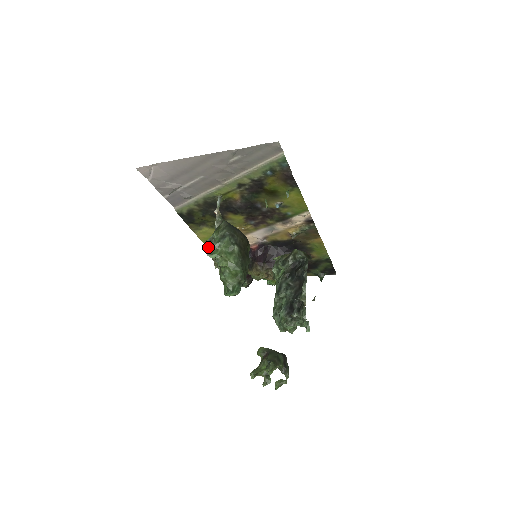
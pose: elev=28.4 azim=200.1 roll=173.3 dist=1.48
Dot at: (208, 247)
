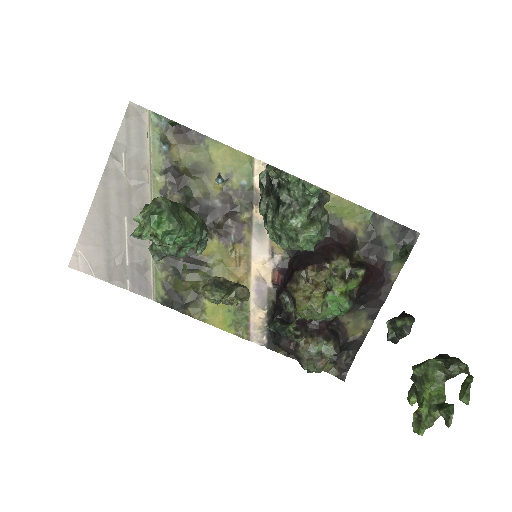
Dot at: (156, 255)
